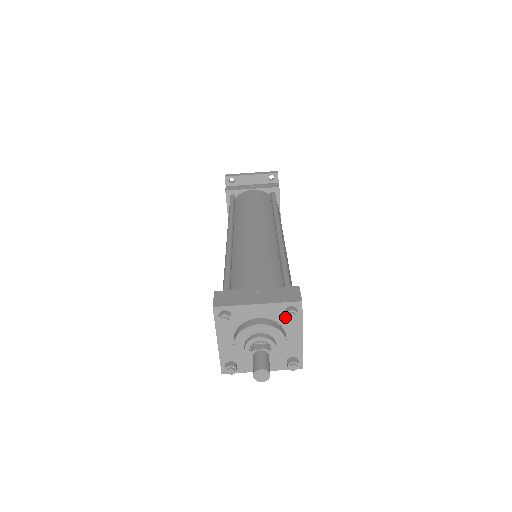
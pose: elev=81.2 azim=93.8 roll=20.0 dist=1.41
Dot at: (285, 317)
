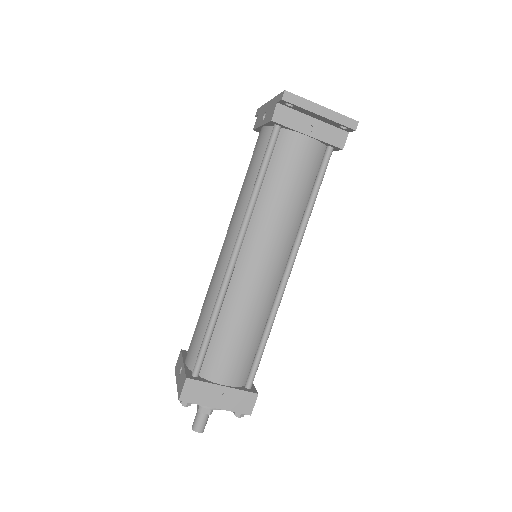
Dot at: occluded
